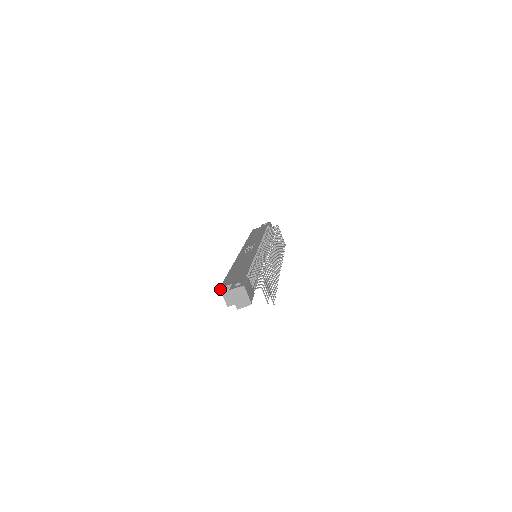
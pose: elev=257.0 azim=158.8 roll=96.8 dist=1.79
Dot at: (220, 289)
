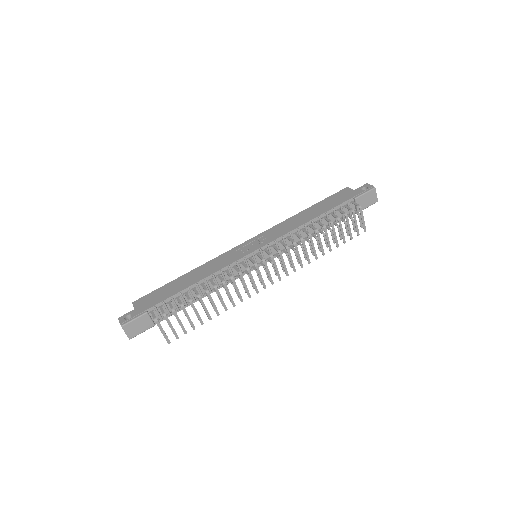
Dot at: (132, 303)
